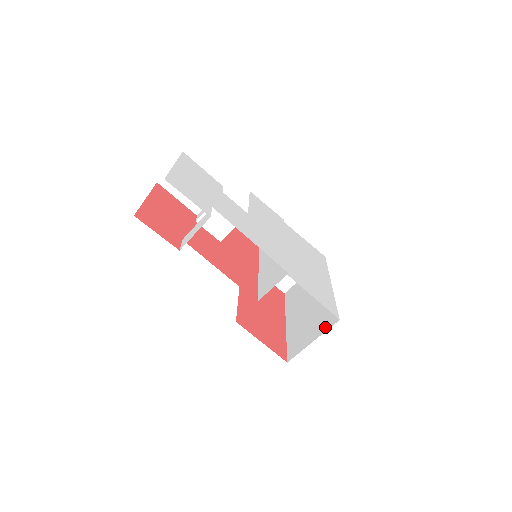
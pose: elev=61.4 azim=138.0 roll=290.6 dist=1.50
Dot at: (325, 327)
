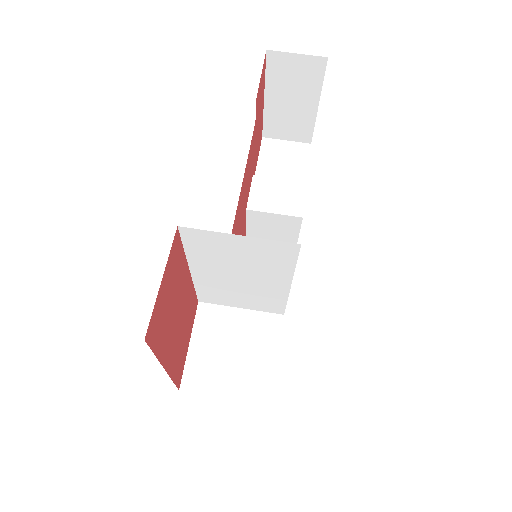
Dot at: occluded
